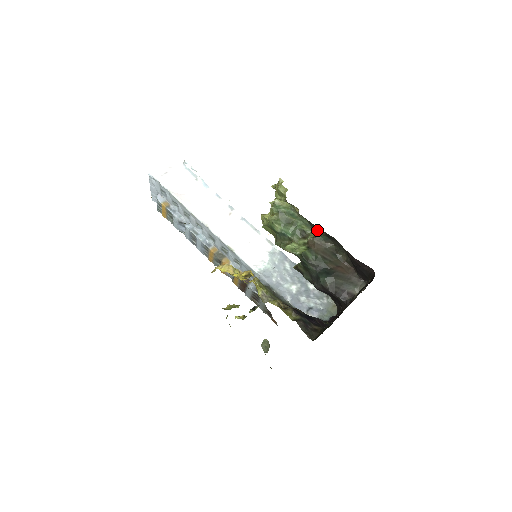
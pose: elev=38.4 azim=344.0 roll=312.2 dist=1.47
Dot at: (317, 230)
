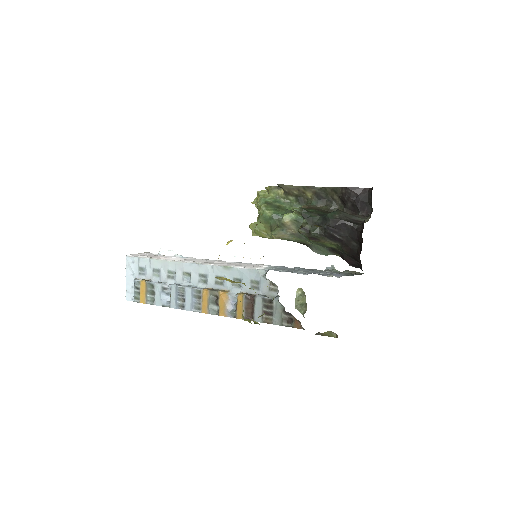
Dot at: (306, 204)
